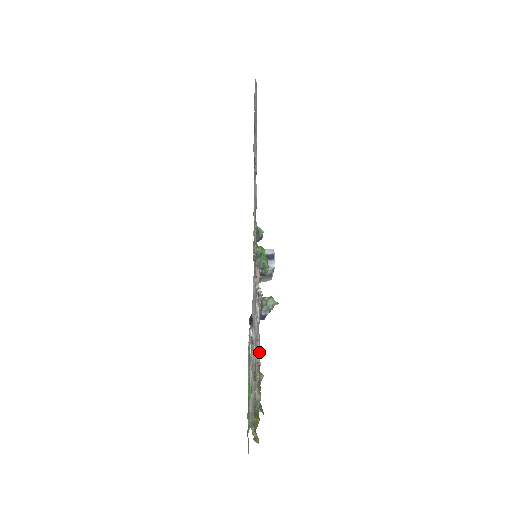
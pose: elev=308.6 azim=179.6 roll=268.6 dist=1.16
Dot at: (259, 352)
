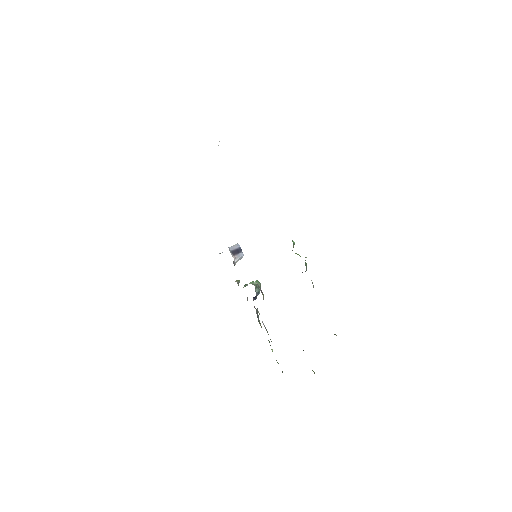
Dot at: occluded
